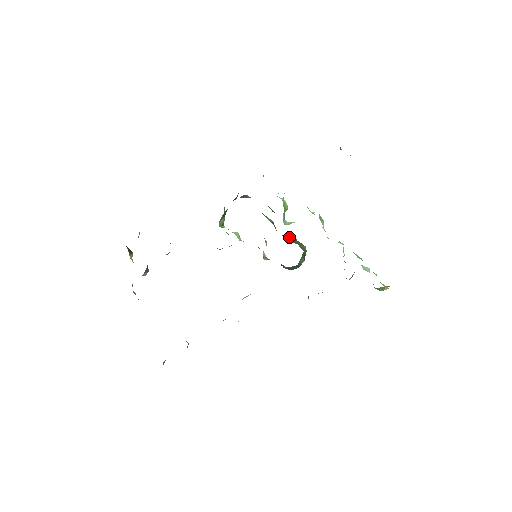
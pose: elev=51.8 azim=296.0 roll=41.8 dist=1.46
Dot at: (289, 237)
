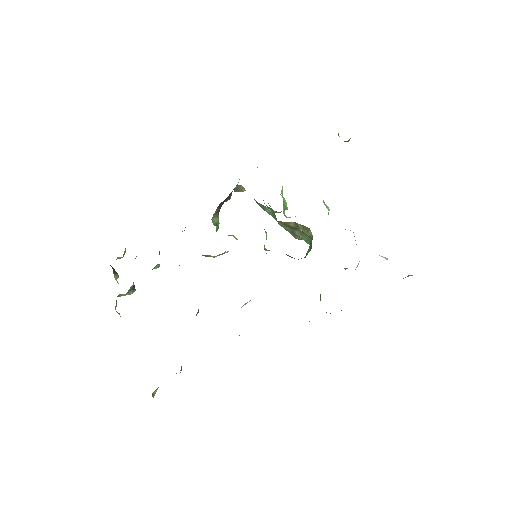
Dot at: (291, 224)
